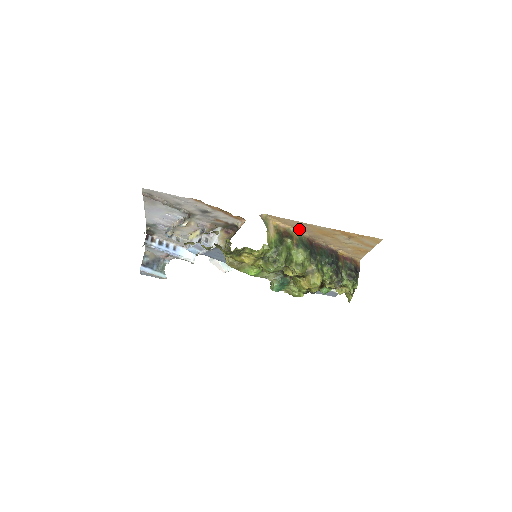
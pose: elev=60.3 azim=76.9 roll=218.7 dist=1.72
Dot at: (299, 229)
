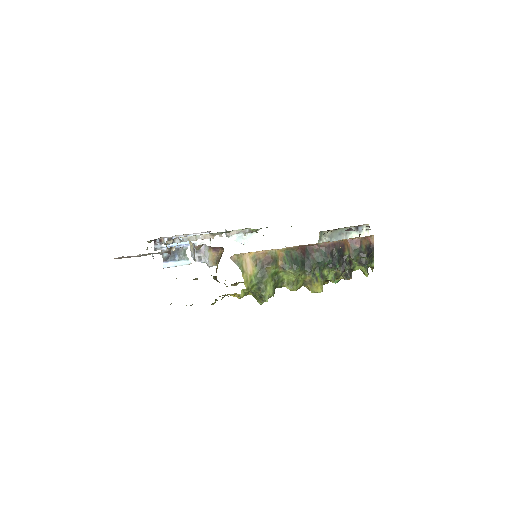
Dot at: (282, 248)
